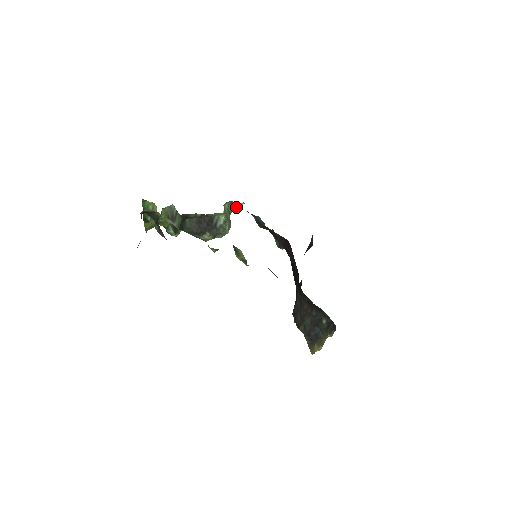
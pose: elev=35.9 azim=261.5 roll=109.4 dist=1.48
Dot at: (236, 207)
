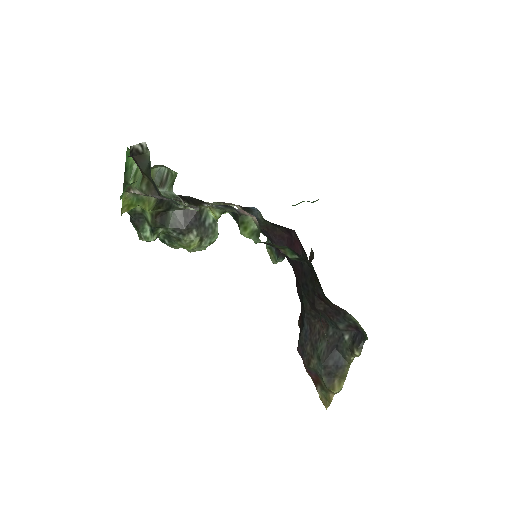
Dot at: occluded
